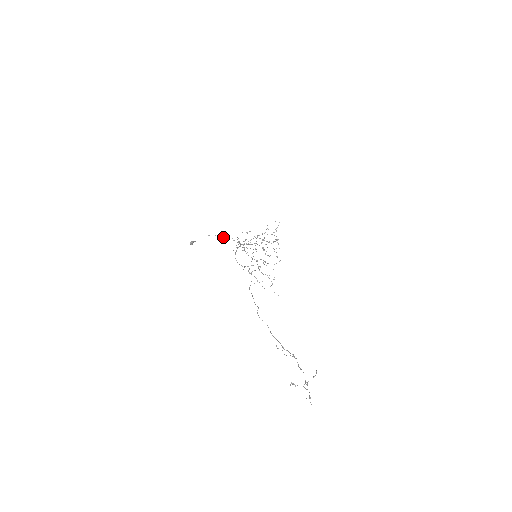
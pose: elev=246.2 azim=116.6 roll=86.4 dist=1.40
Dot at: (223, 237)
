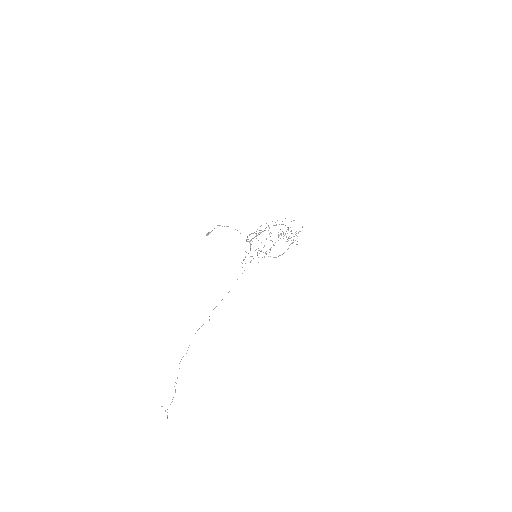
Dot at: occluded
